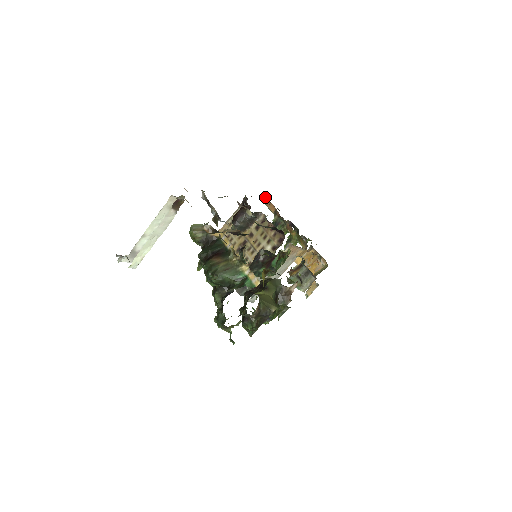
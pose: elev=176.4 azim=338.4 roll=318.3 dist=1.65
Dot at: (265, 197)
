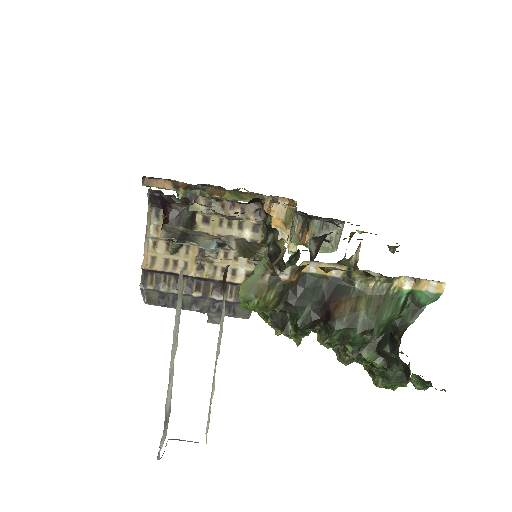
Dot at: (142, 177)
